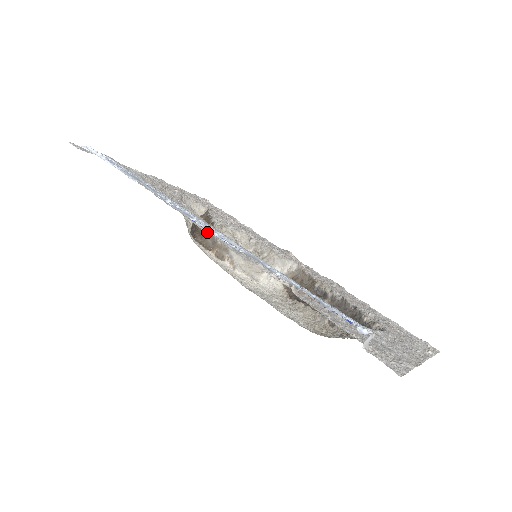
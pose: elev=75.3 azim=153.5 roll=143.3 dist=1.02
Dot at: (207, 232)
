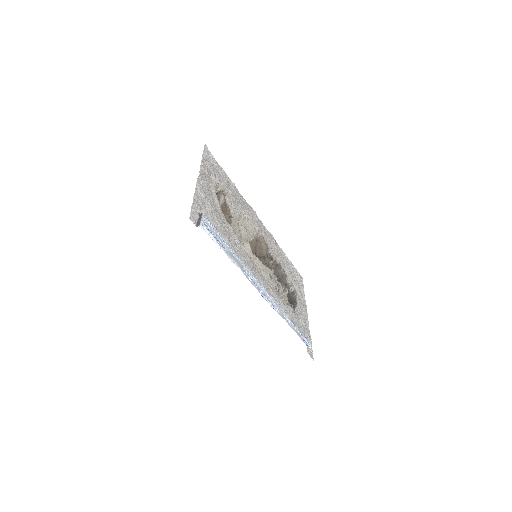
Dot at: occluded
